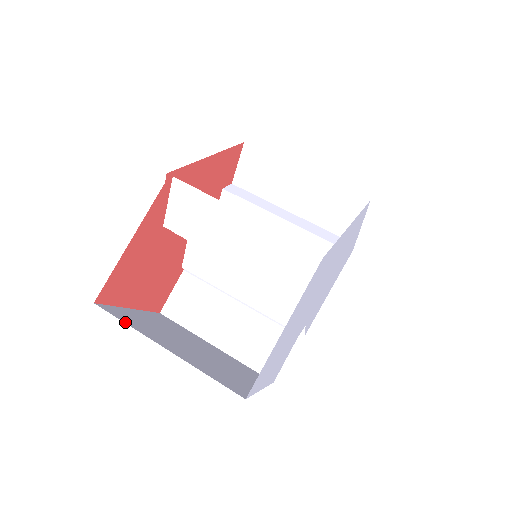
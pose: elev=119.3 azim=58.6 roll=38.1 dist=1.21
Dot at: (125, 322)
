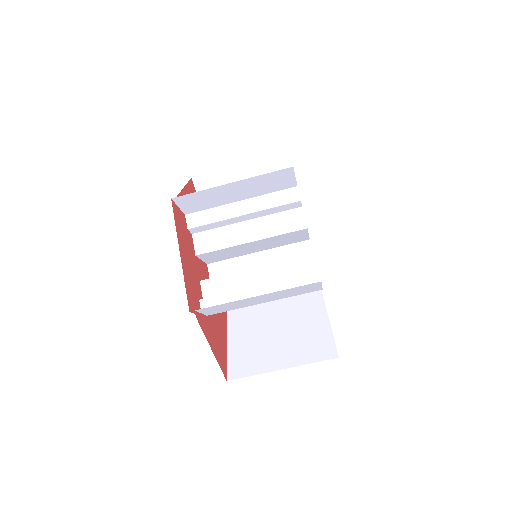
Dot at: (250, 375)
